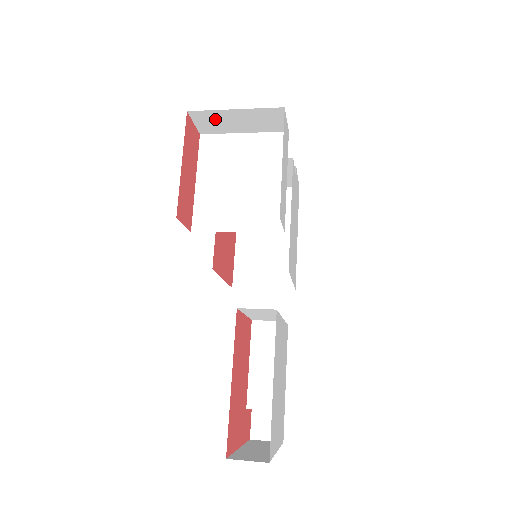
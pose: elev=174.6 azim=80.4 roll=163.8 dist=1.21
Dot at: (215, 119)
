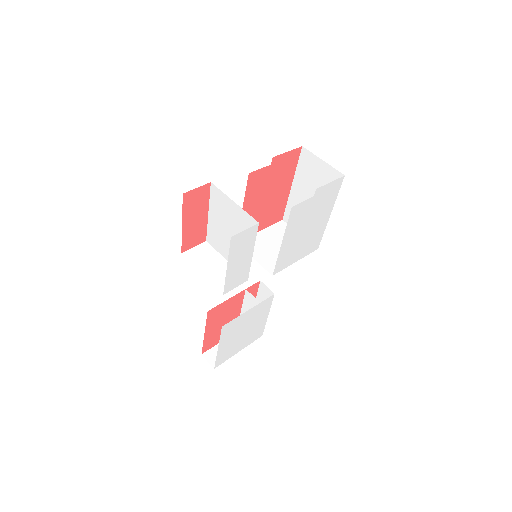
Dot at: occluded
